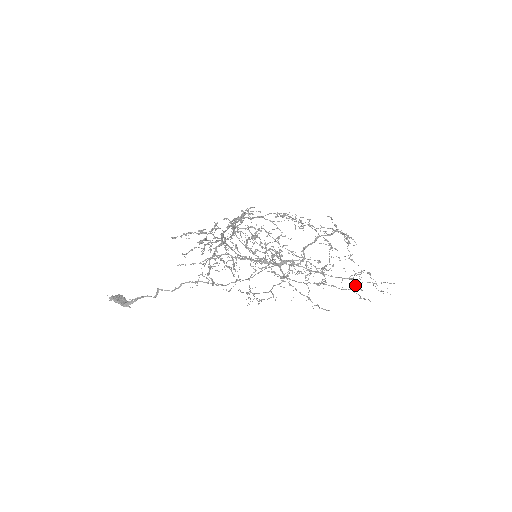
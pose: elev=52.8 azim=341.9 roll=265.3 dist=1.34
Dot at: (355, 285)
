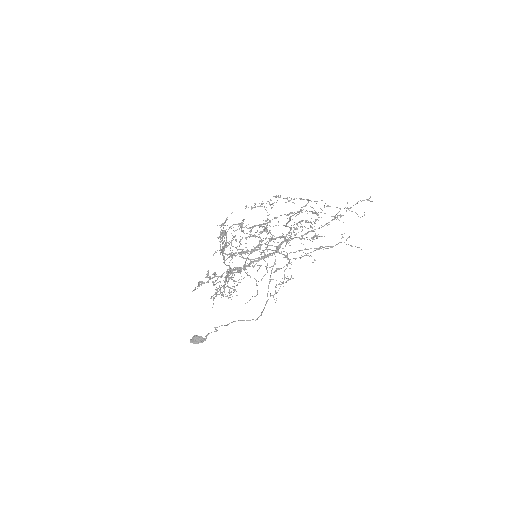
Dot at: (342, 236)
